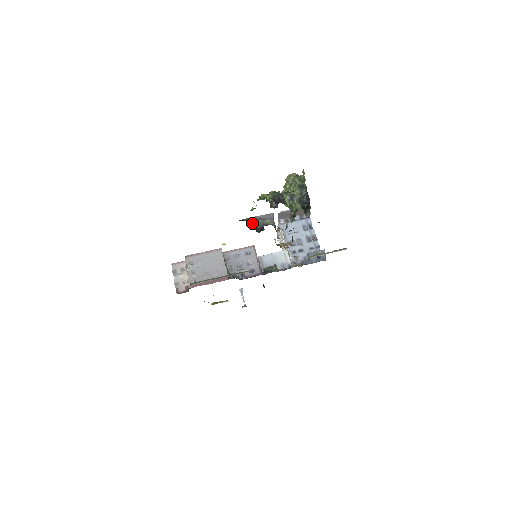
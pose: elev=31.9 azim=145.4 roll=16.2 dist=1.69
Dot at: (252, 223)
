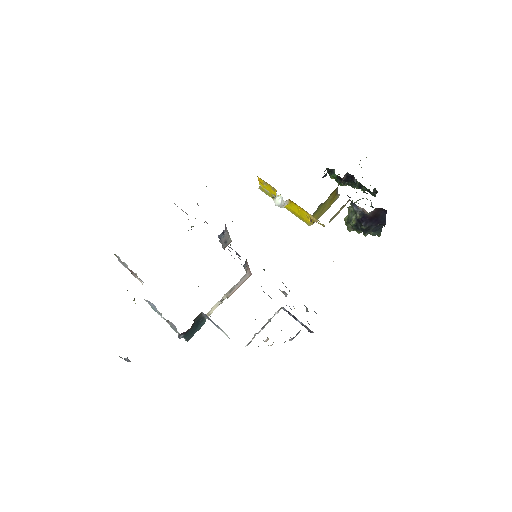
Dot at: (327, 172)
